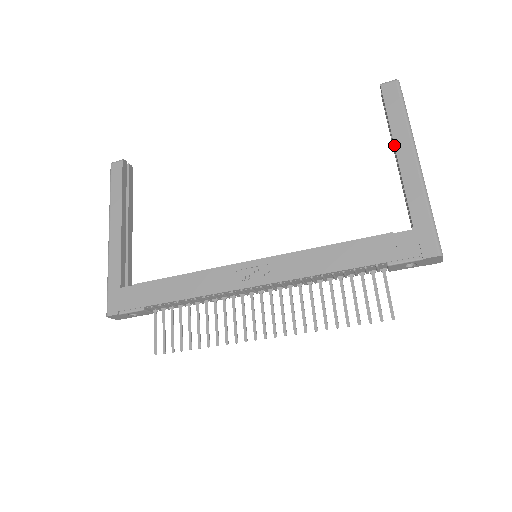
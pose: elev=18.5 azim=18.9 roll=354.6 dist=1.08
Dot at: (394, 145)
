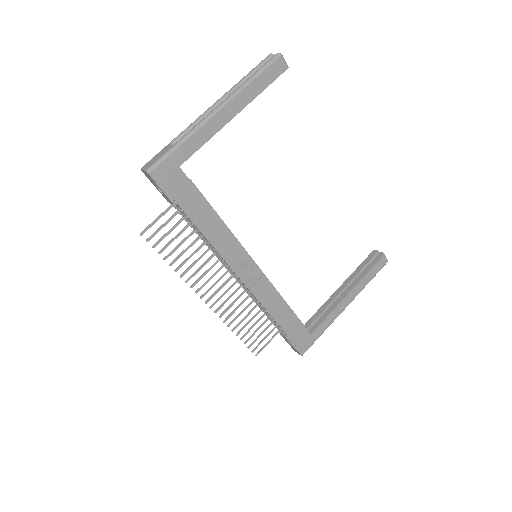
Dot at: (352, 290)
